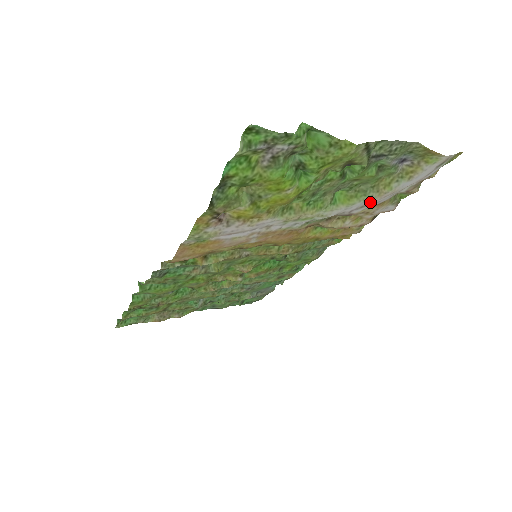
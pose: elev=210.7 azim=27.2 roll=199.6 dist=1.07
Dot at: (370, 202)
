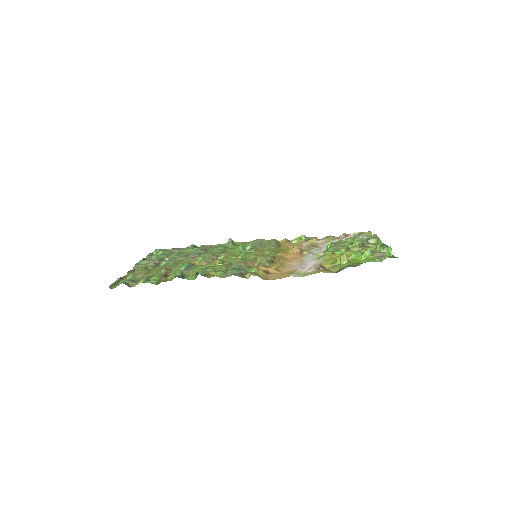
Dot at: occluded
